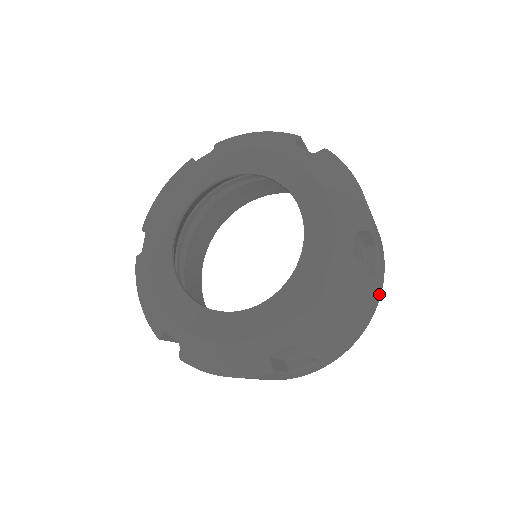
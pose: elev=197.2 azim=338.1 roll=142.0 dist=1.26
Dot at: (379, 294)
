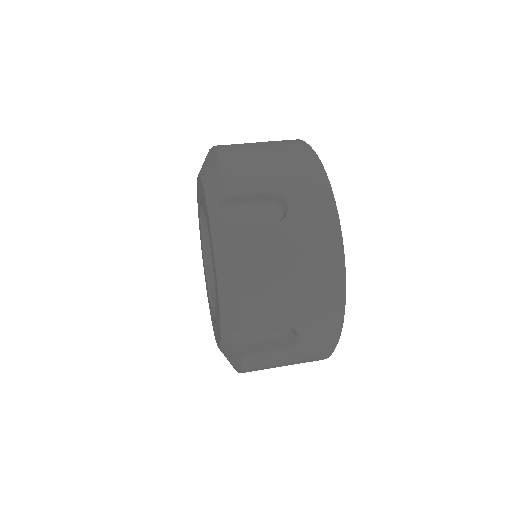
Dot at: (327, 348)
